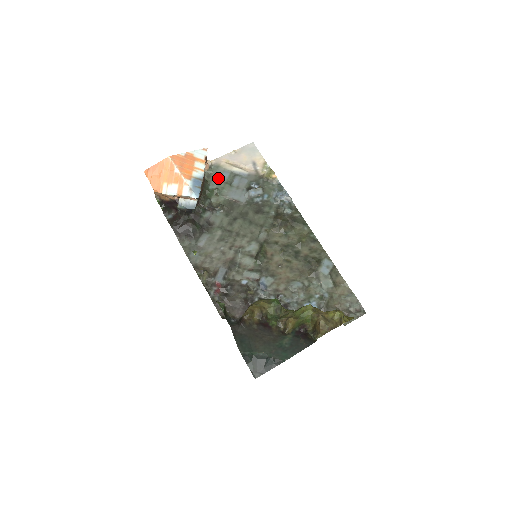
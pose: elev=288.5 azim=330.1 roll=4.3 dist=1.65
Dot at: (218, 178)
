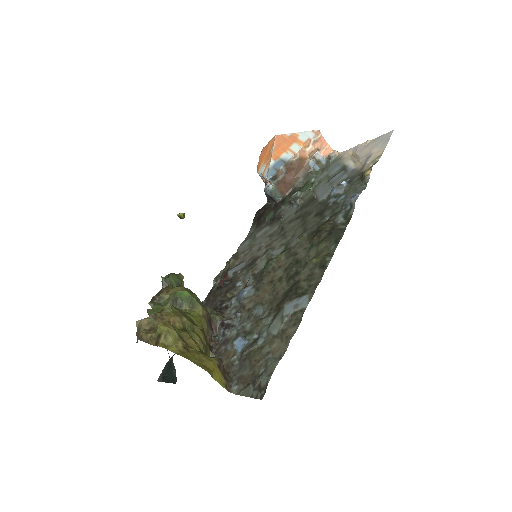
Dot at: (328, 171)
